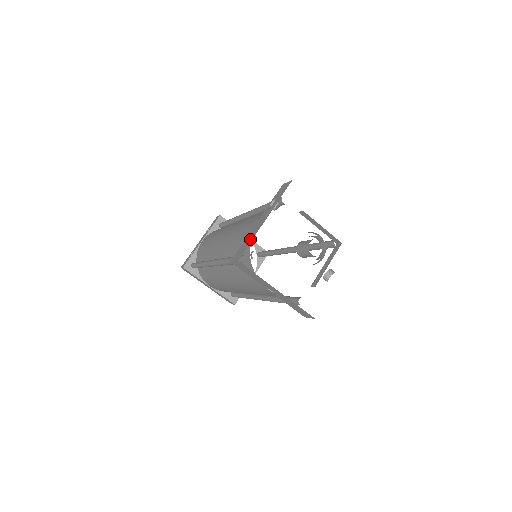
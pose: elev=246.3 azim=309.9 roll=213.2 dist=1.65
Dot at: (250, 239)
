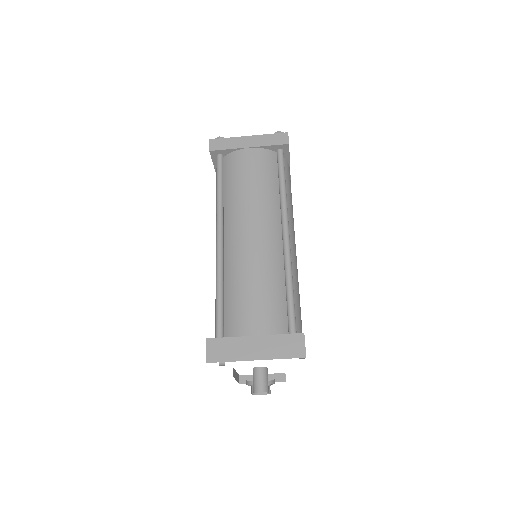
Dot at: occluded
